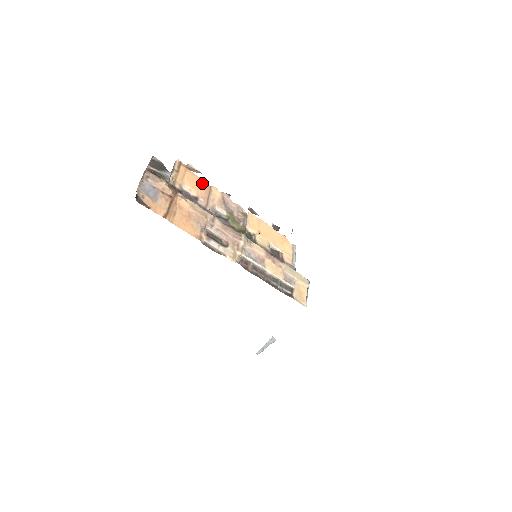
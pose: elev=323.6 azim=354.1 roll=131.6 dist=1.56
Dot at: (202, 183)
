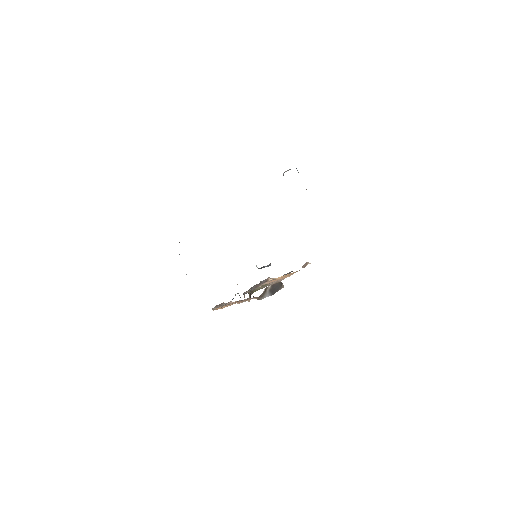
Dot at: occluded
